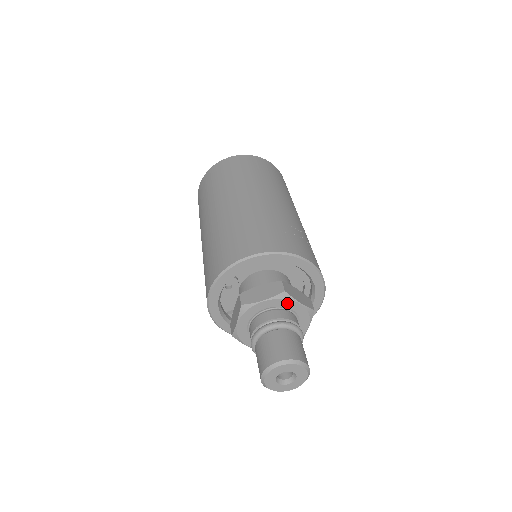
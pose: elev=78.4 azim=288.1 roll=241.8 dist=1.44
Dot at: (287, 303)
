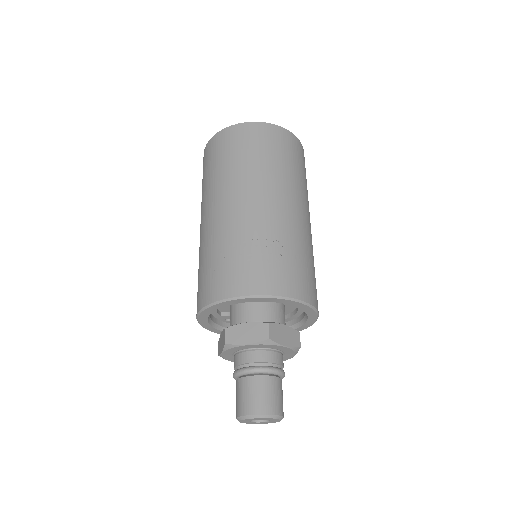
Dot at: (238, 348)
